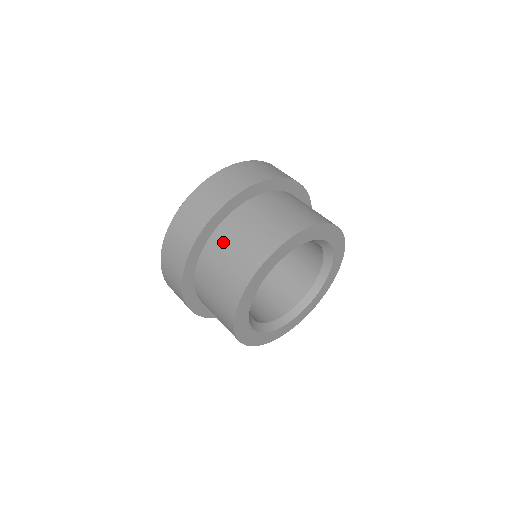
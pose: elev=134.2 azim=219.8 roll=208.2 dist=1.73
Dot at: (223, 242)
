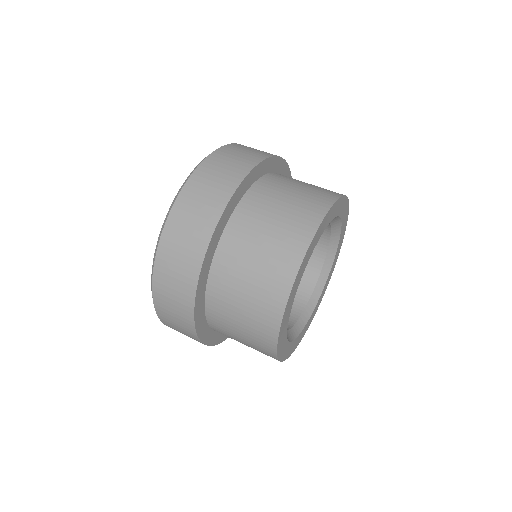
Dot at: (245, 232)
